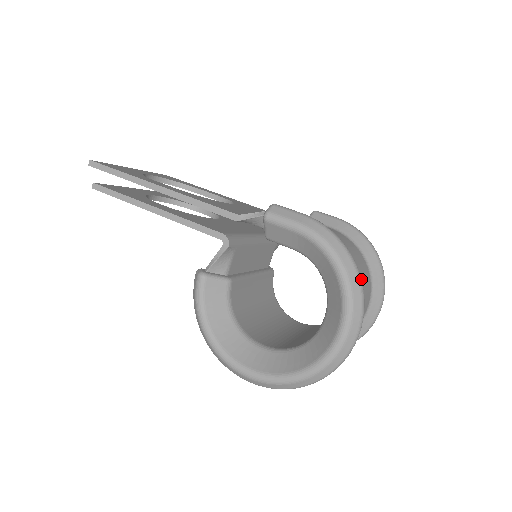
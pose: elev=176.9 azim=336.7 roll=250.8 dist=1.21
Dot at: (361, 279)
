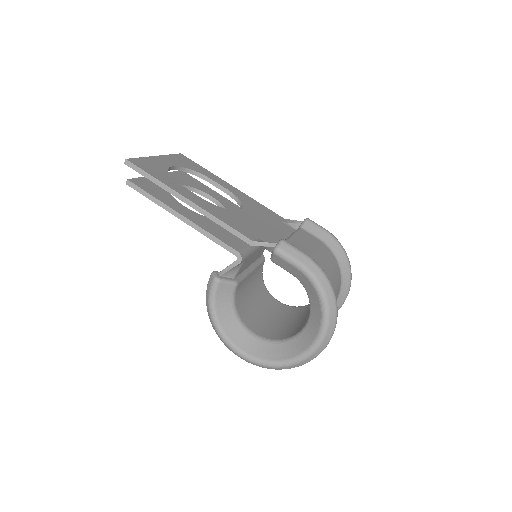
Dot at: (337, 309)
